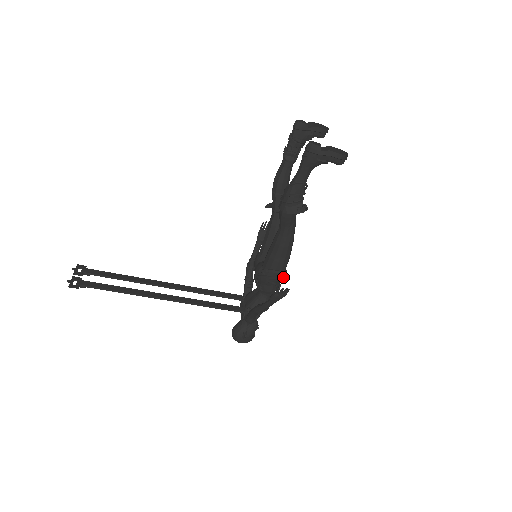
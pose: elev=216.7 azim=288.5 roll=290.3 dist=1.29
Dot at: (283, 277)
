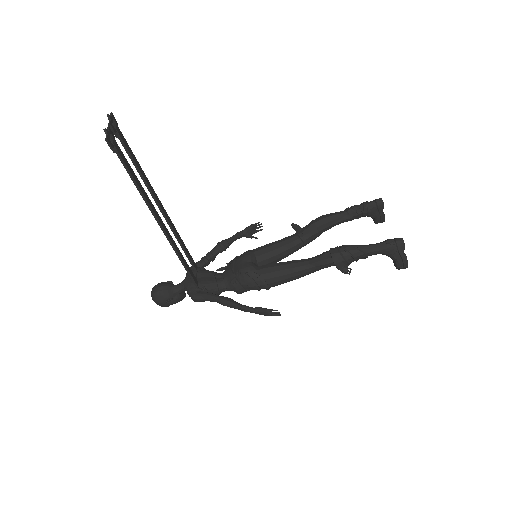
Dot at: occluded
